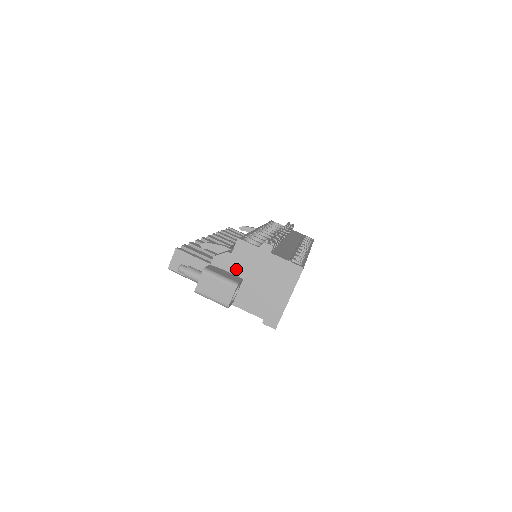
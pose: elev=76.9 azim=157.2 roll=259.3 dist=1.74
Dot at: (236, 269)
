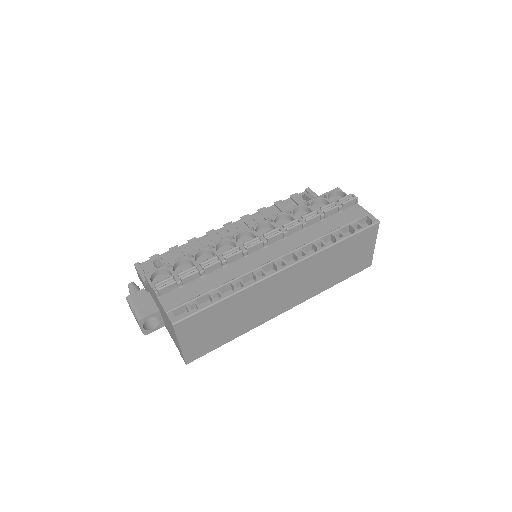
Dot at: (154, 299)
